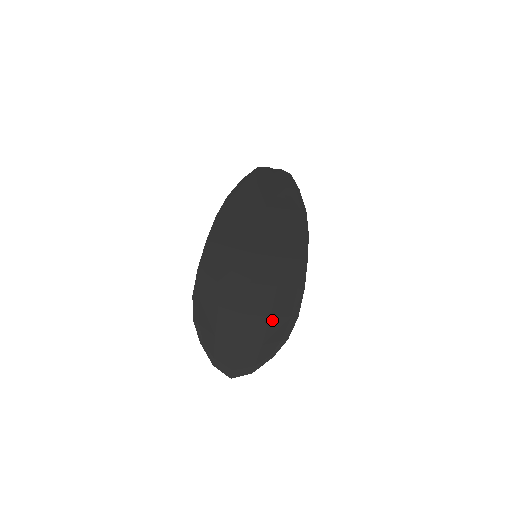
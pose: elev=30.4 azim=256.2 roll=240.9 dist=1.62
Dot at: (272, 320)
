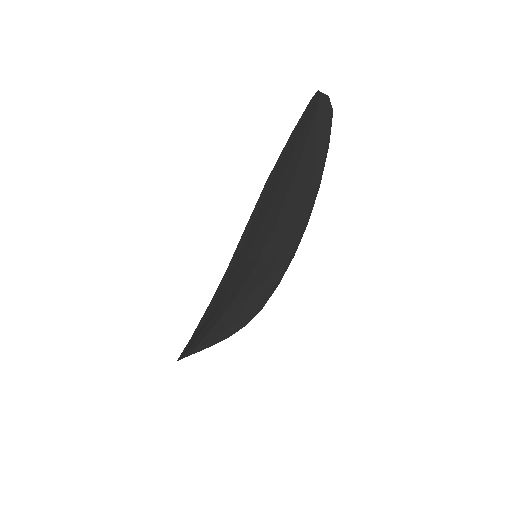
Dot at: (241, 315)
